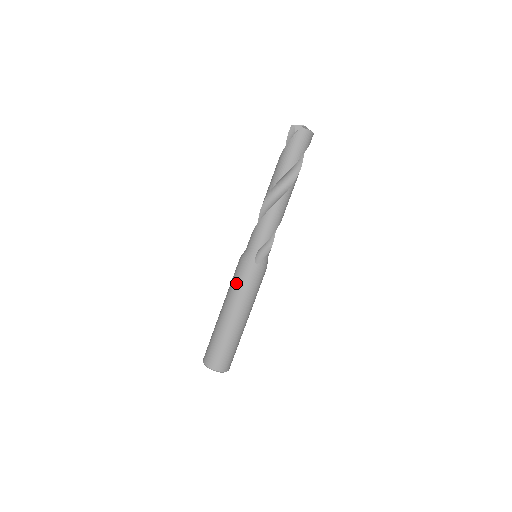
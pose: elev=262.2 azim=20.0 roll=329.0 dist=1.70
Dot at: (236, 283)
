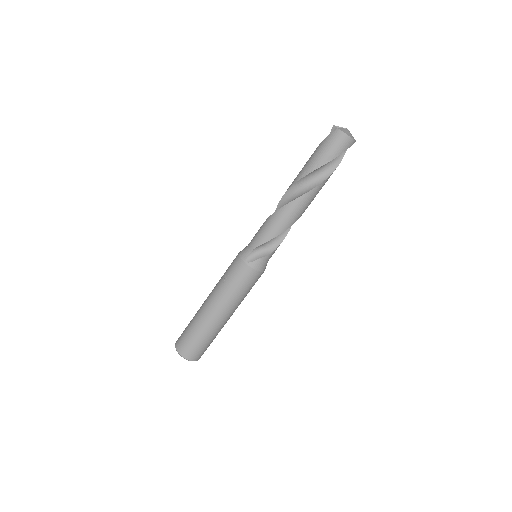
Dot at: (224, 275)
